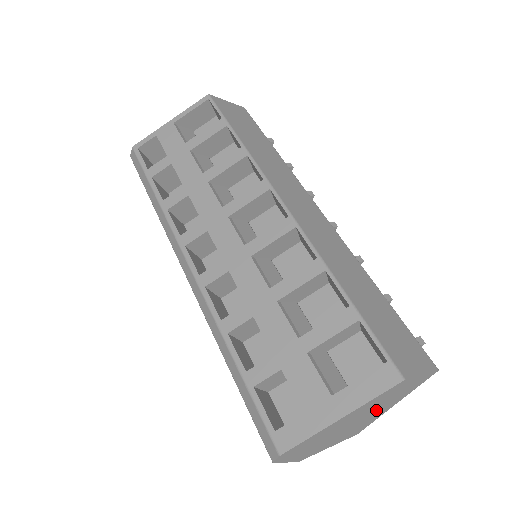
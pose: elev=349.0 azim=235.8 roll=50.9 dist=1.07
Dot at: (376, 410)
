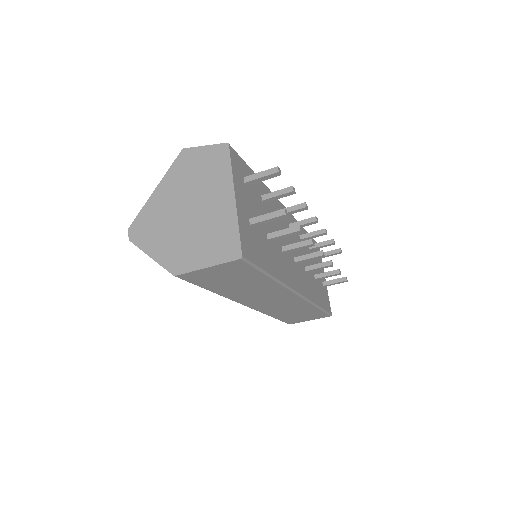
Dot at: (205, 196)
